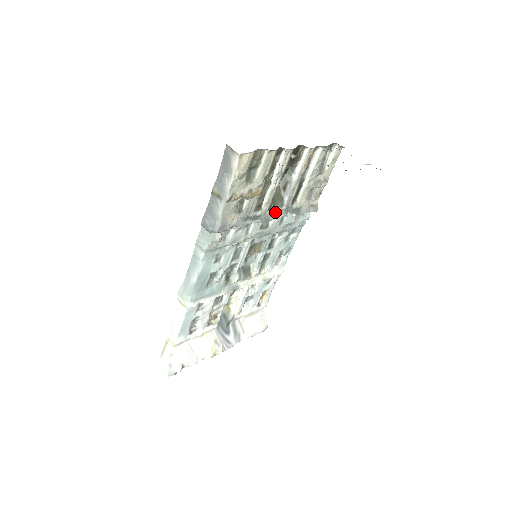
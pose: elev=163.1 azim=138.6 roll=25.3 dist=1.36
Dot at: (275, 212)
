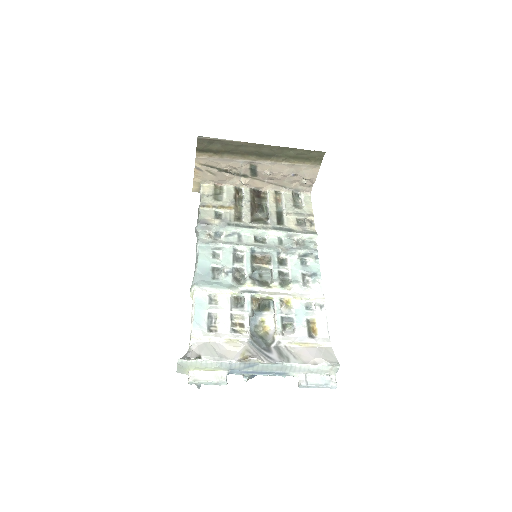
Dot at: (261, 227)
